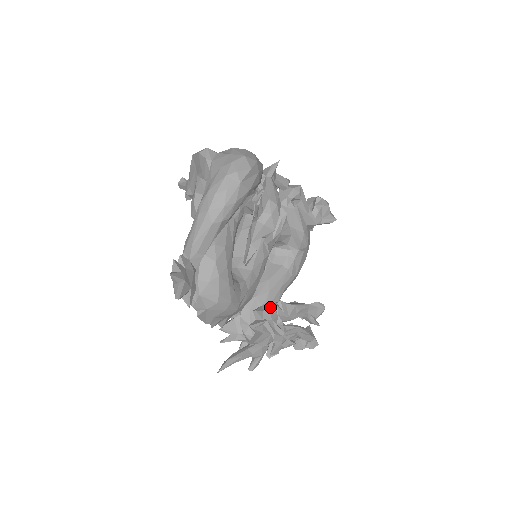
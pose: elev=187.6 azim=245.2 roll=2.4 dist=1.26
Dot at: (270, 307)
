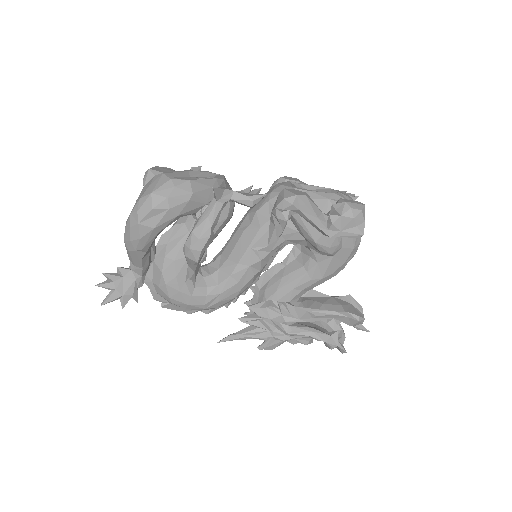
Dot at: (269, 306)
